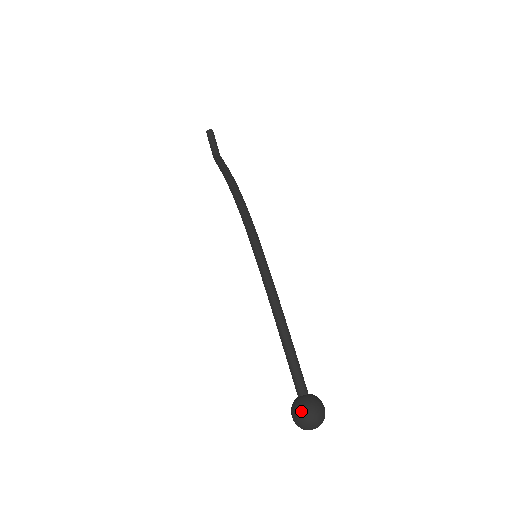
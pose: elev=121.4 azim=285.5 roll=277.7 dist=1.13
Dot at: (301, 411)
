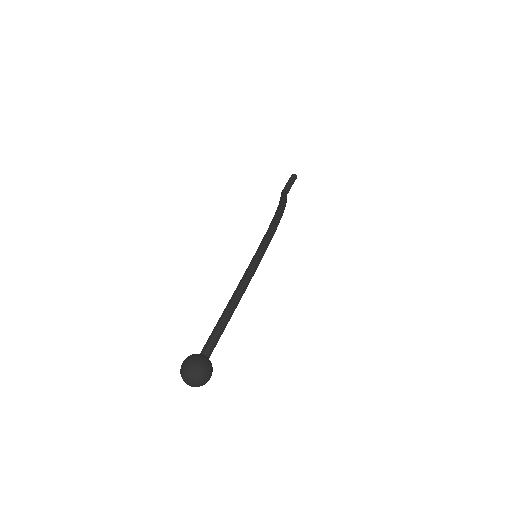
Dot at: (194, 360)
